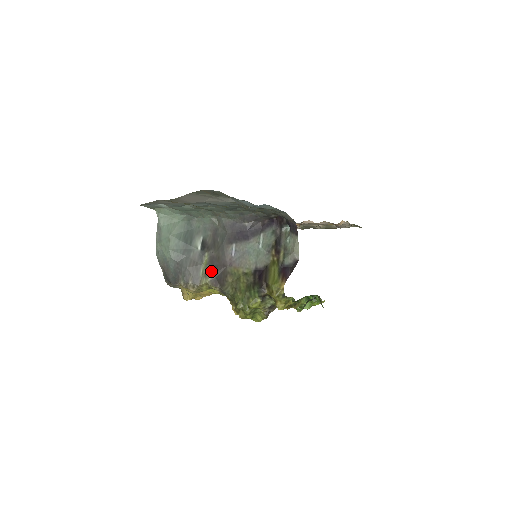
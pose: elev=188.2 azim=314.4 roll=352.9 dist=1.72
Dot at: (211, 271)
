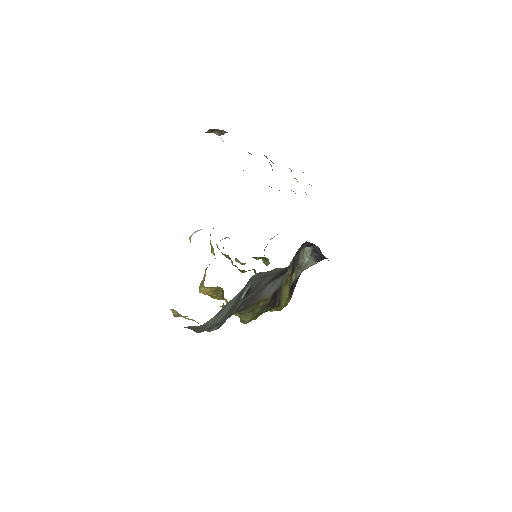
Dot at: (240, 308)
